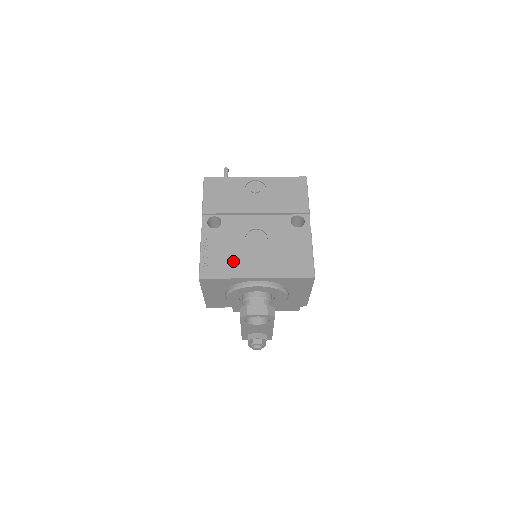
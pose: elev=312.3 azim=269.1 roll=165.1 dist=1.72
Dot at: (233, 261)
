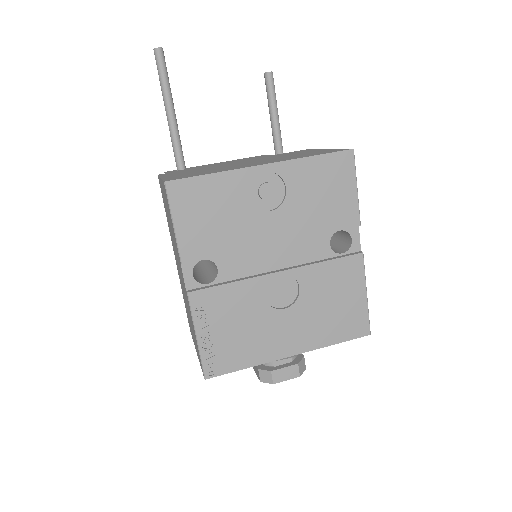
Dot at: (252, 339)
